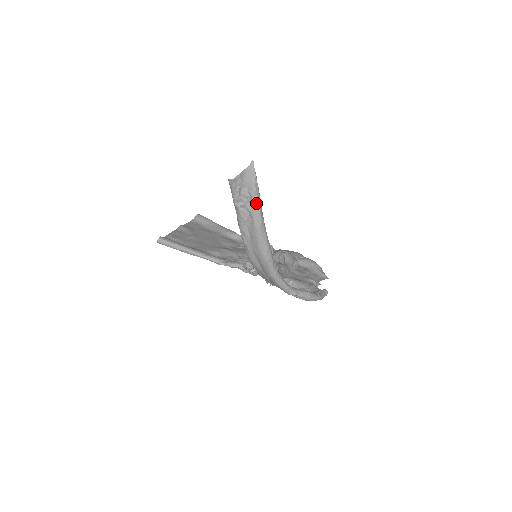
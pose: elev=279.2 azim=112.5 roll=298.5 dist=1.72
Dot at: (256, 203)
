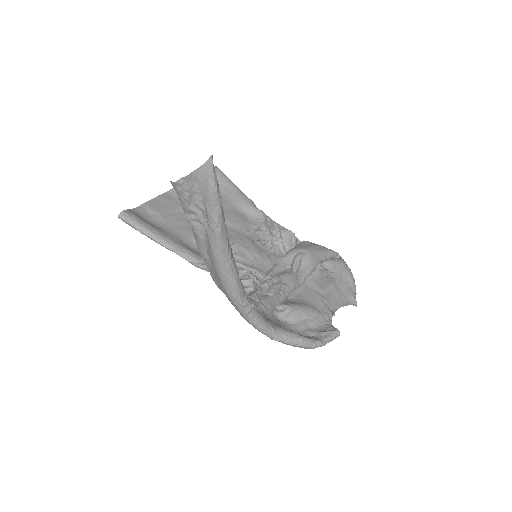
Dot at: (213, 222)
